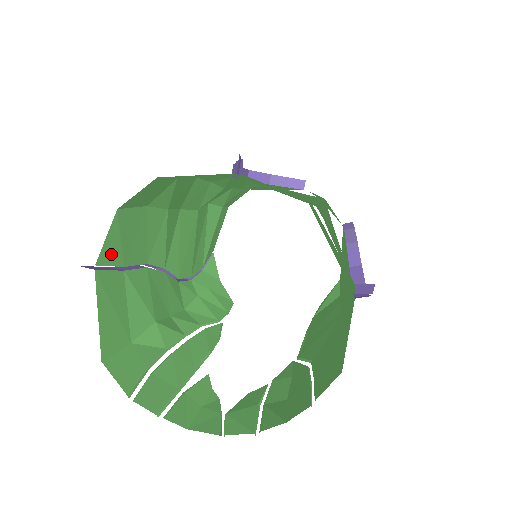
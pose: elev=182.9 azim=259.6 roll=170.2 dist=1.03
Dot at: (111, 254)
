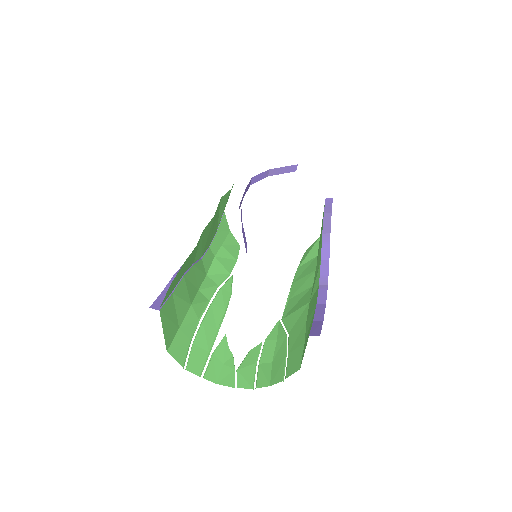
Dot at: (167, 296)
